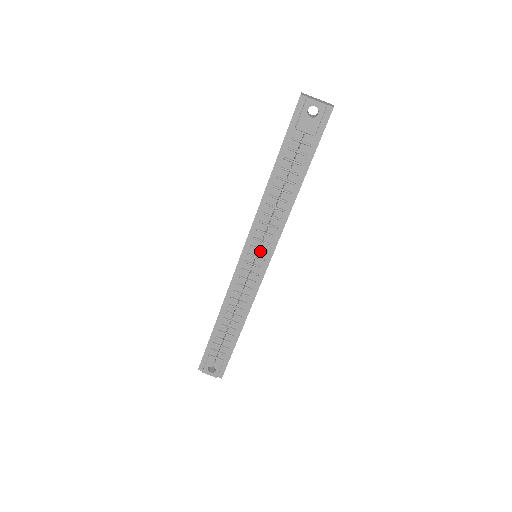
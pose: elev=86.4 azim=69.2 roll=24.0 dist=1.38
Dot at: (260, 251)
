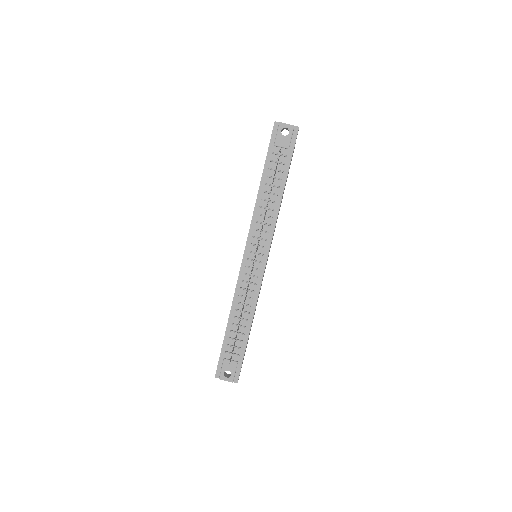
Dot at: (259, 248)
